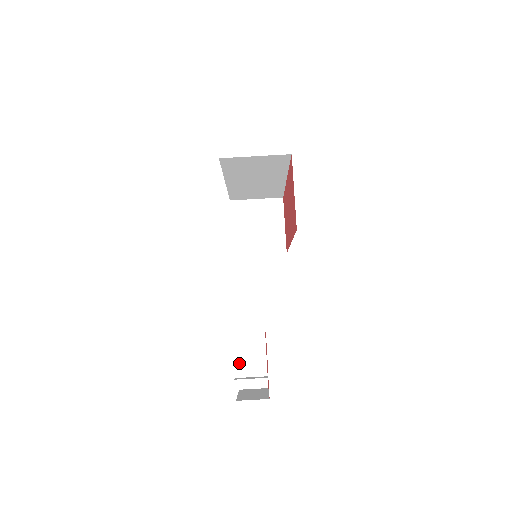
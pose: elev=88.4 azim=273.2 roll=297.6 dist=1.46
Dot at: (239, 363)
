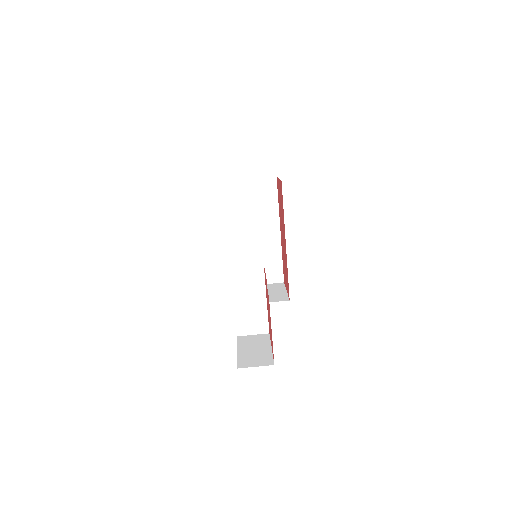
Dot at: (239, 352)
